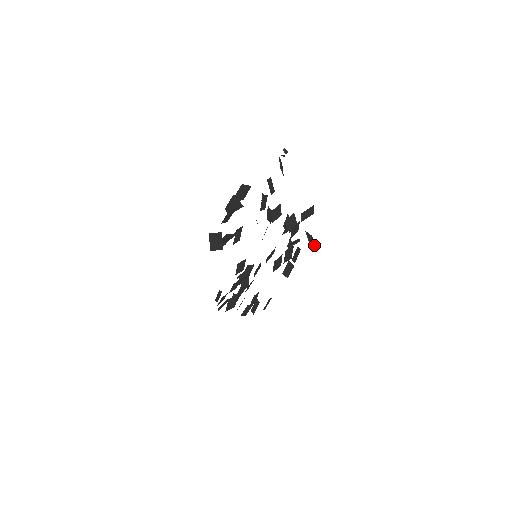
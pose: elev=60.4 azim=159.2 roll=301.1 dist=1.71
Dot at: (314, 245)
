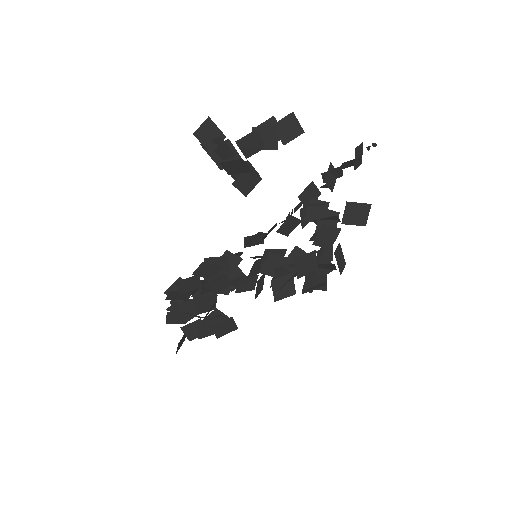
Dot at: (340, 269)
